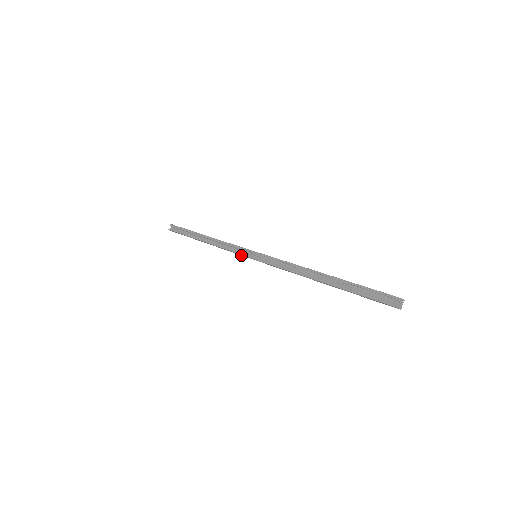
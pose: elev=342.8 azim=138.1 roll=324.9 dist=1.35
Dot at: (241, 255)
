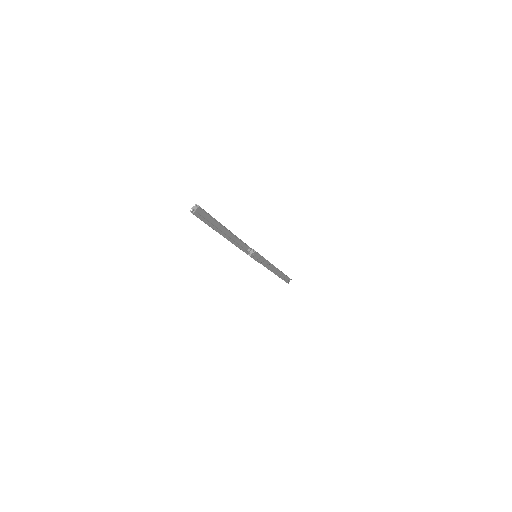
Dot at: occluded
